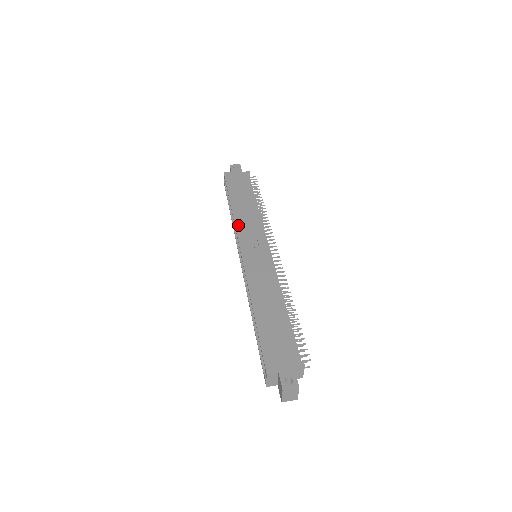
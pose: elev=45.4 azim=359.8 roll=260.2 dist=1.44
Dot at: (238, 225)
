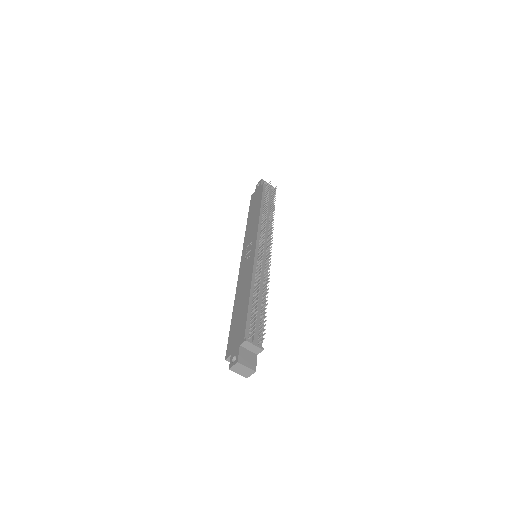
Dot at: (246, 237)
